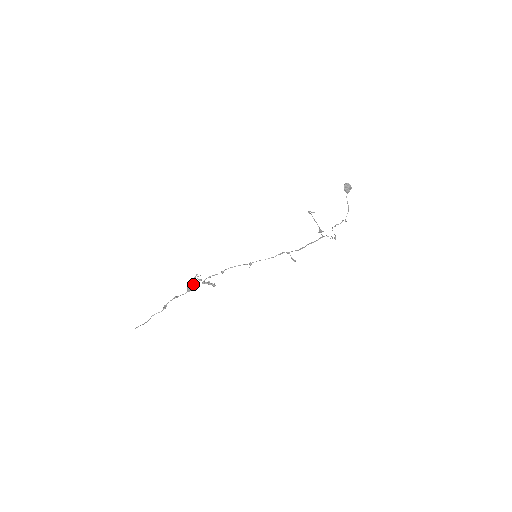
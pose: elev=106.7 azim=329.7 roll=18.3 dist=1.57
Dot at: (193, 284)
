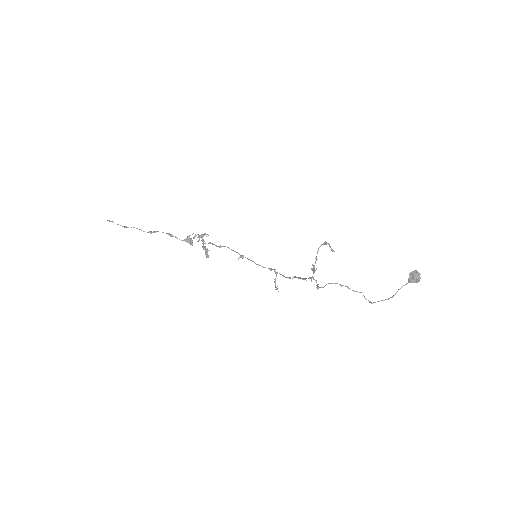
Dot at: (193, 237)
